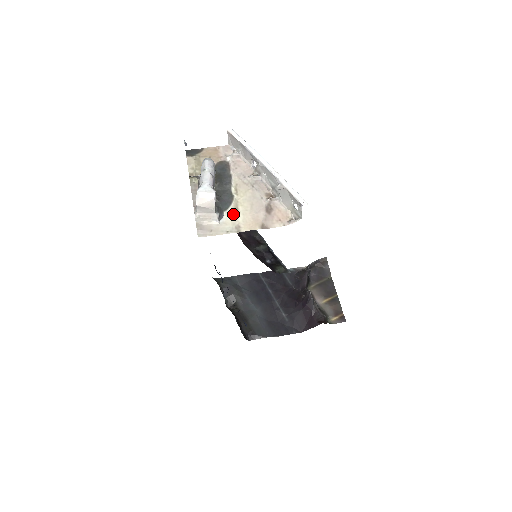
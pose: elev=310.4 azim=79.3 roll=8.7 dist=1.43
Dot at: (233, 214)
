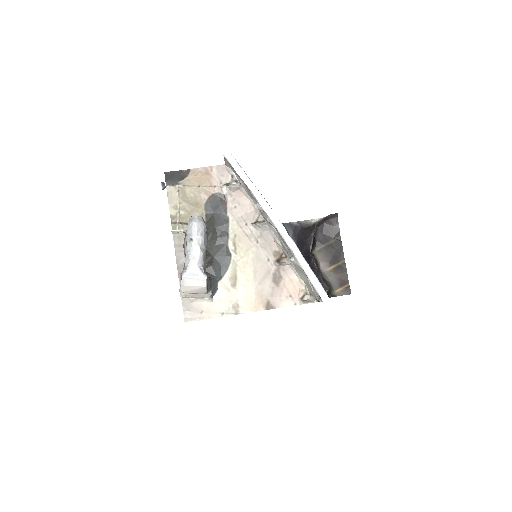
Dot at: (230, 285)
